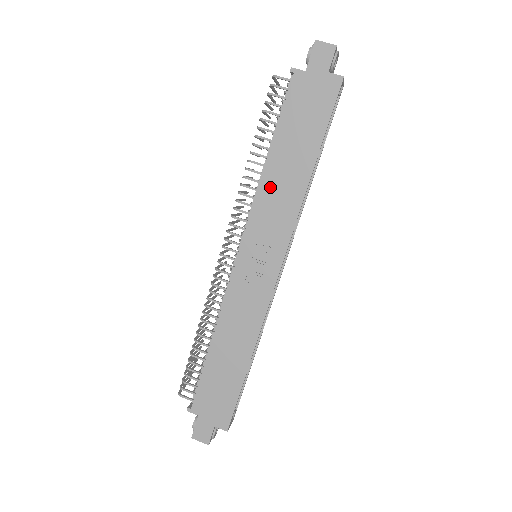
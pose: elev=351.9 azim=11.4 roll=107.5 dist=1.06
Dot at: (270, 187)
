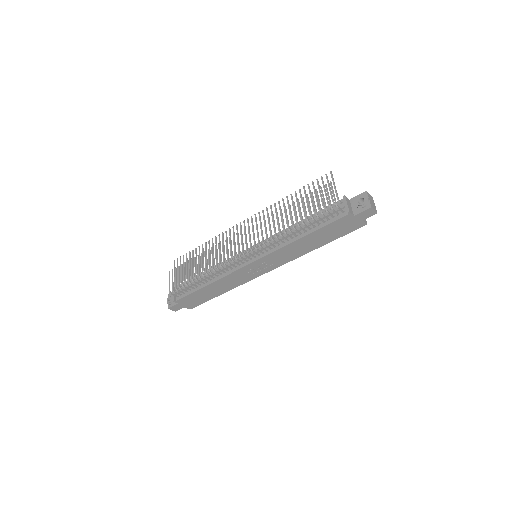
Dot at: (292, 247)
